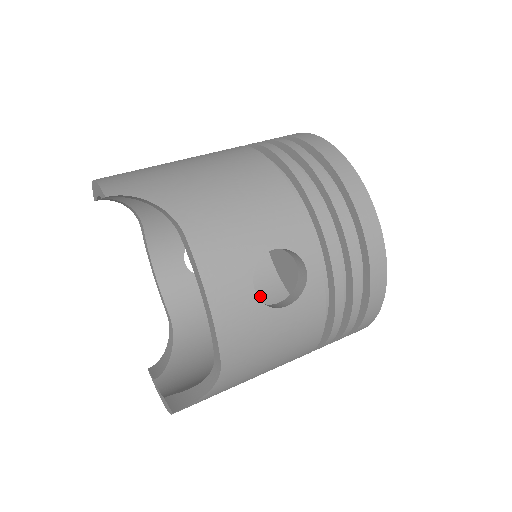
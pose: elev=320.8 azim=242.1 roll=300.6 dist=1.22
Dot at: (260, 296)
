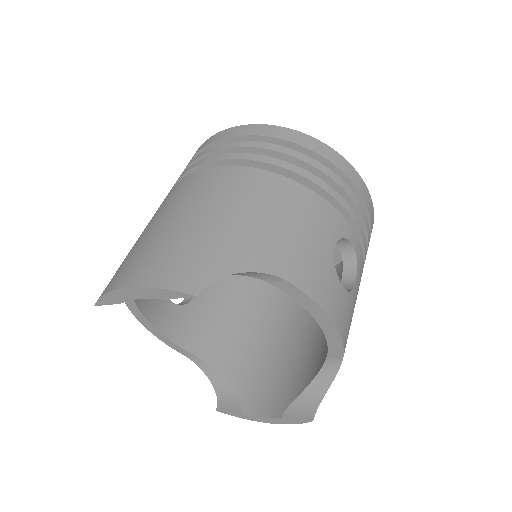
Dot at: (241, 285)
